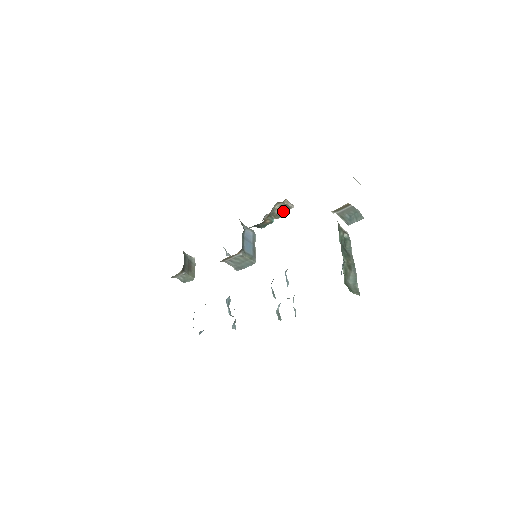
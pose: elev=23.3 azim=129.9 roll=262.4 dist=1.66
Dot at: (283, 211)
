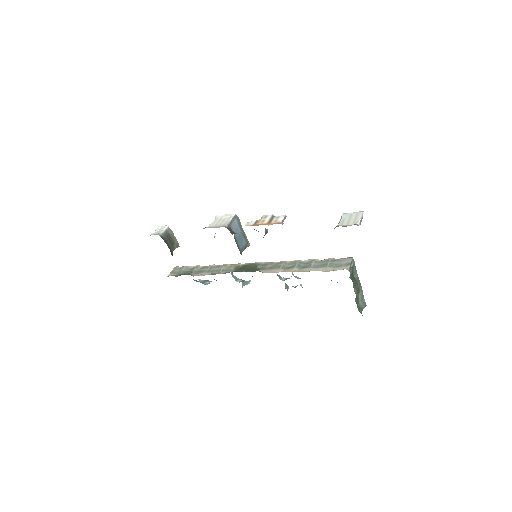
Dot at: (274, 218)
